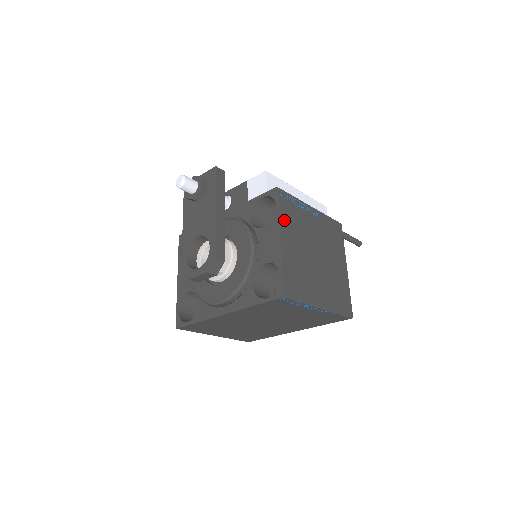
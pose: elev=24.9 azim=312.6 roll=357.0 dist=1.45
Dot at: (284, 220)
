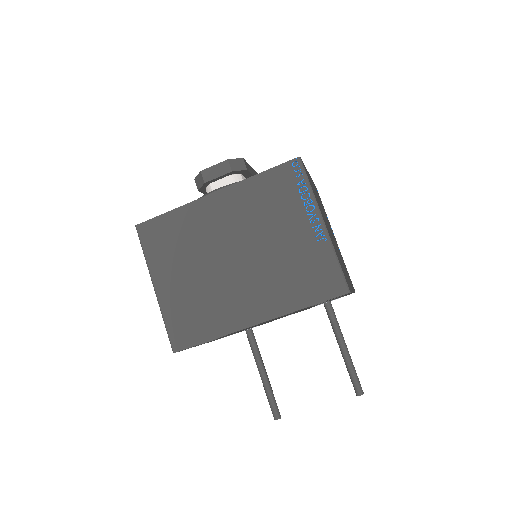
Dot at: occluded
